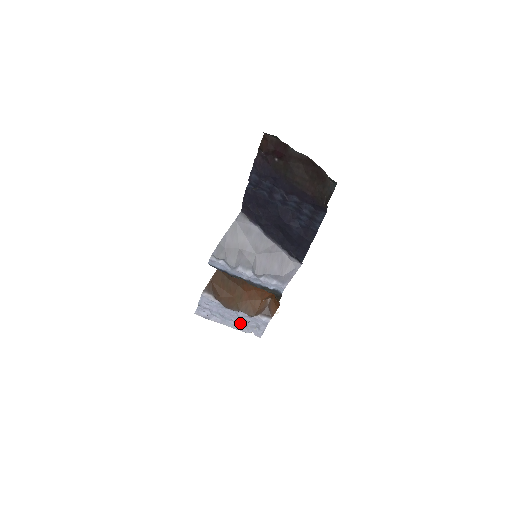
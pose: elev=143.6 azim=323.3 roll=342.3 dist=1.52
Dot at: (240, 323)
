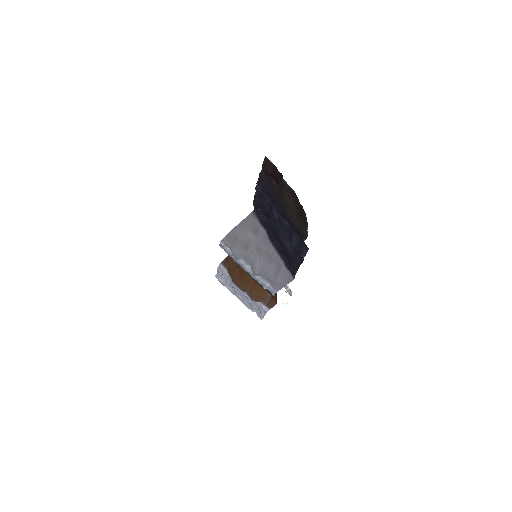
Dot at: (246, 301)
